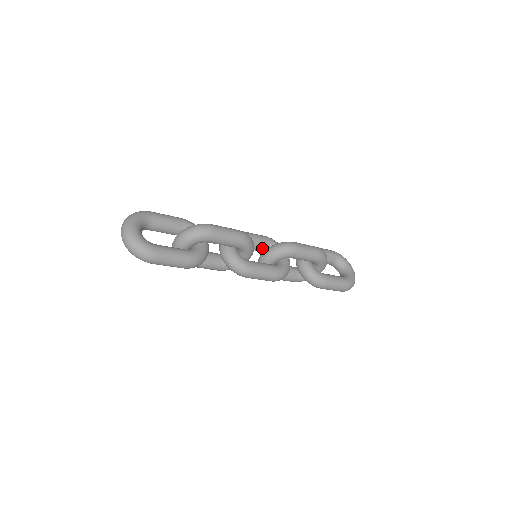
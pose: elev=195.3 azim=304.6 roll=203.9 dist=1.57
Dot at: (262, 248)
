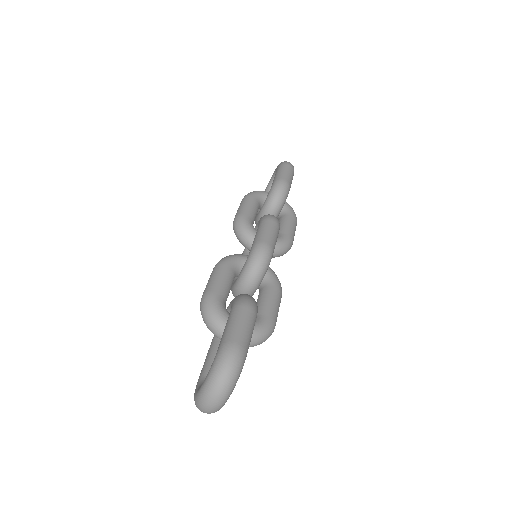
Dot at: occluded
